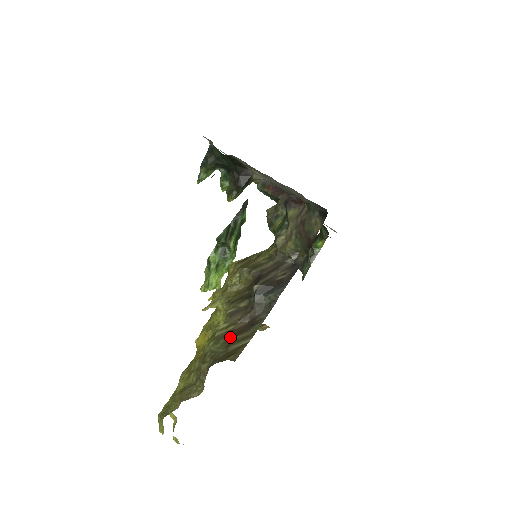
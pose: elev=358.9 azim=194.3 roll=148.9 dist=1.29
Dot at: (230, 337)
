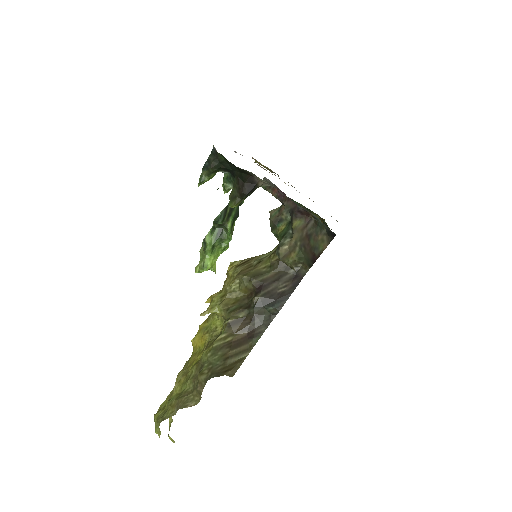
Dot at: (228, 349)
